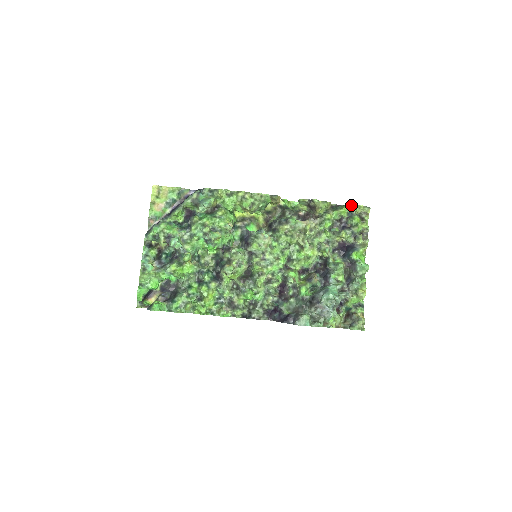
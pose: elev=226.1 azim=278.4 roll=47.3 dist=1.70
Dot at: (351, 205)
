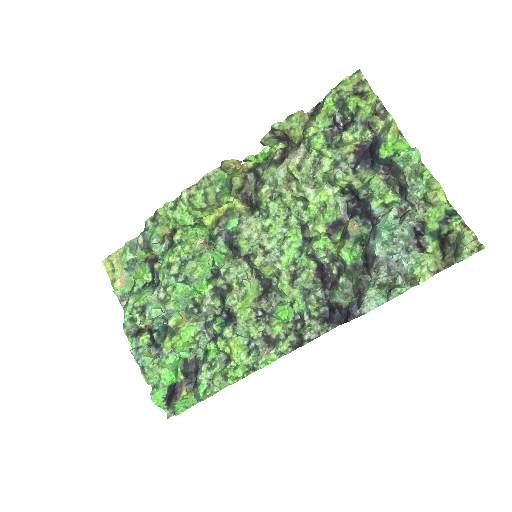
Dot at: (331, 90)
